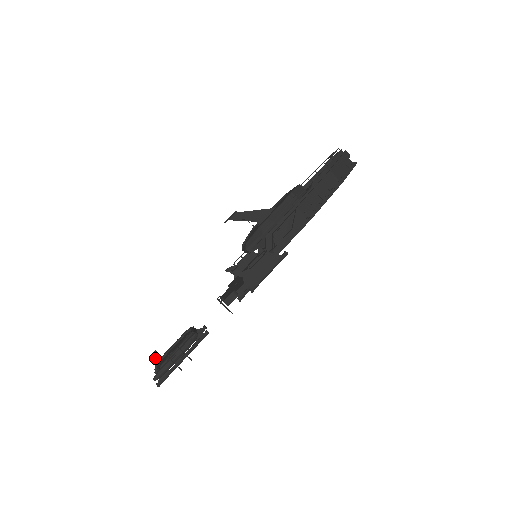
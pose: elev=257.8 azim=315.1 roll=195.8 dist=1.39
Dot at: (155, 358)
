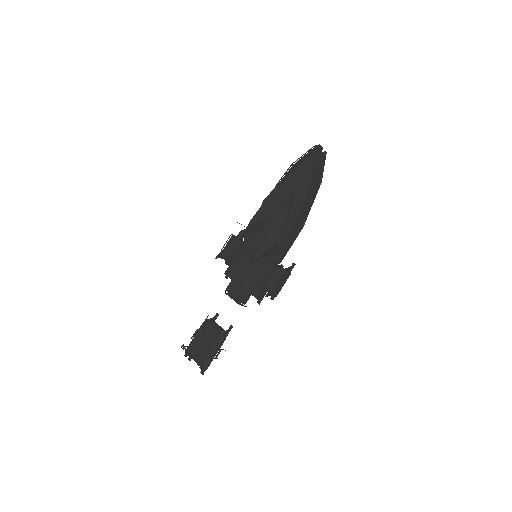
Dot at: (199, 361)
